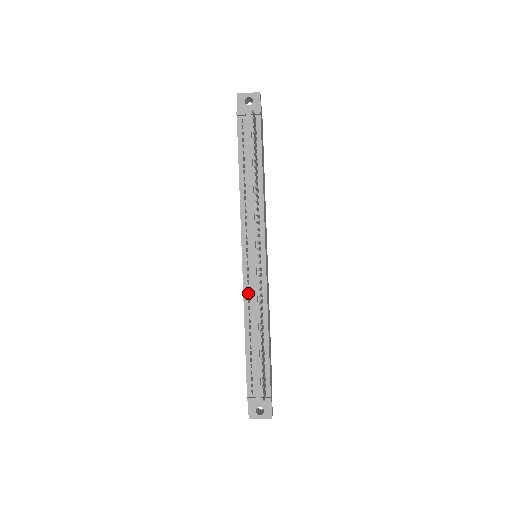
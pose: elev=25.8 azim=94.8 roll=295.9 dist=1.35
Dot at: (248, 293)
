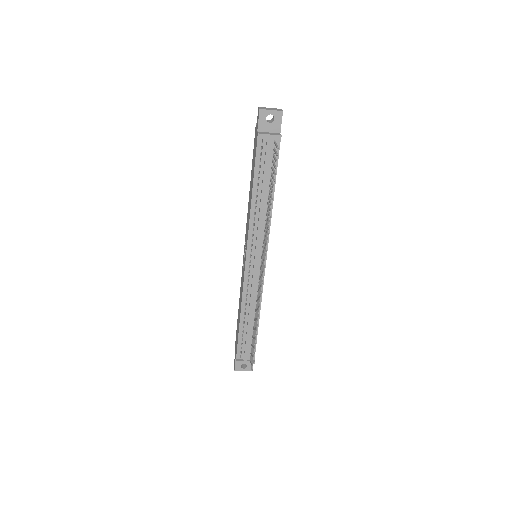
Dot at: (246, 287)
